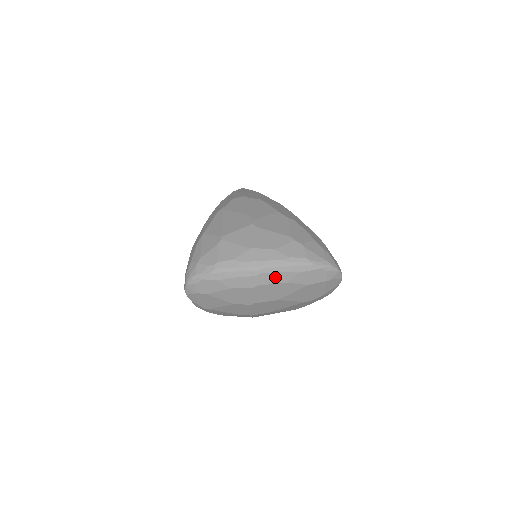
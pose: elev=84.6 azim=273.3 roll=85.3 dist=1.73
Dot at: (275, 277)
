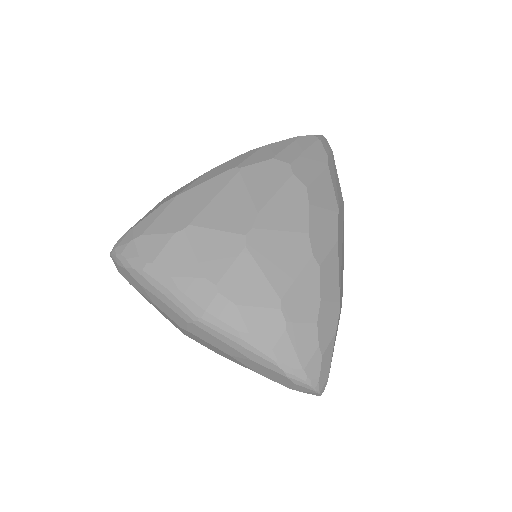
Dot at: (214, 340)
